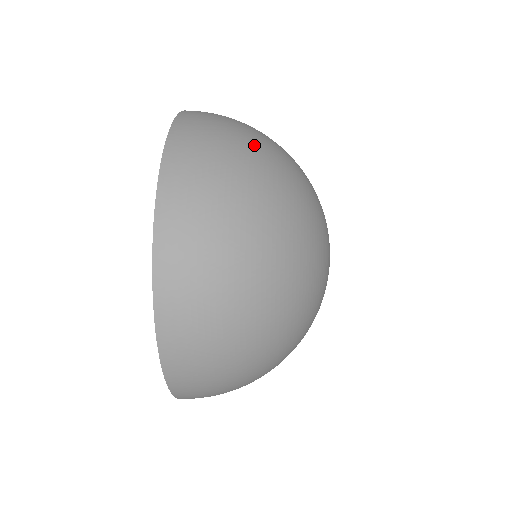
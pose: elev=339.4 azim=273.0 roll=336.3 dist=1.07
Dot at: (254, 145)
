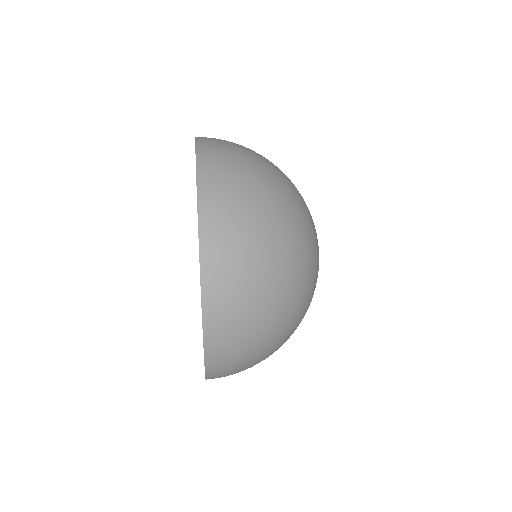
Dot at: occluded
